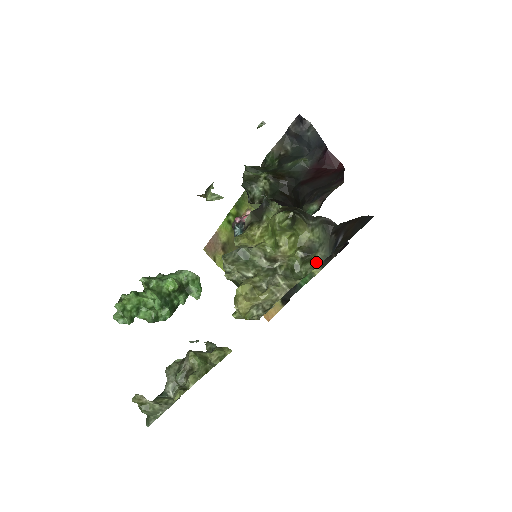
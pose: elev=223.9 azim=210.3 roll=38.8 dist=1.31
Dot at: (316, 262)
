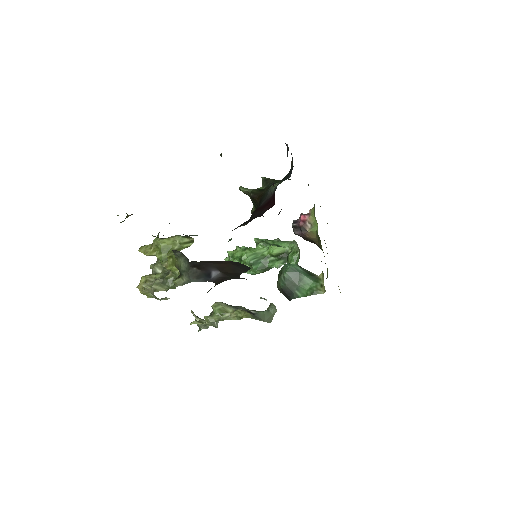
Dot at: (183, 282)
